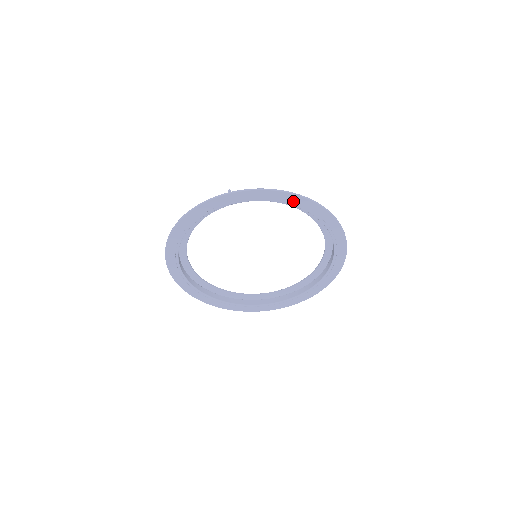
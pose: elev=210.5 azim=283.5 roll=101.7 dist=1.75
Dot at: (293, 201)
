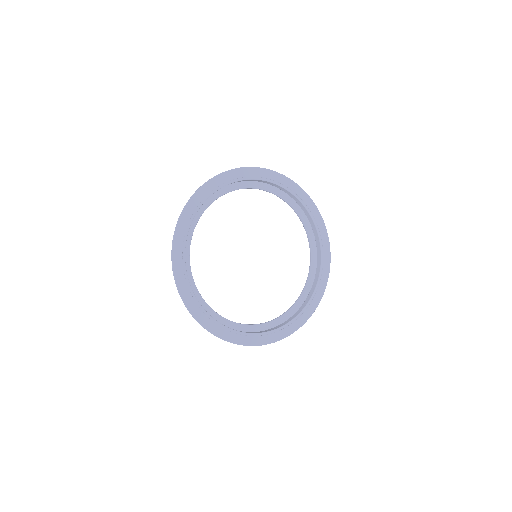
Dot at: (298, 193)
